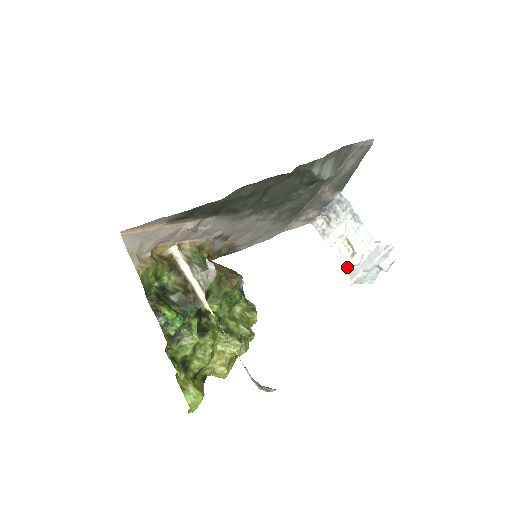
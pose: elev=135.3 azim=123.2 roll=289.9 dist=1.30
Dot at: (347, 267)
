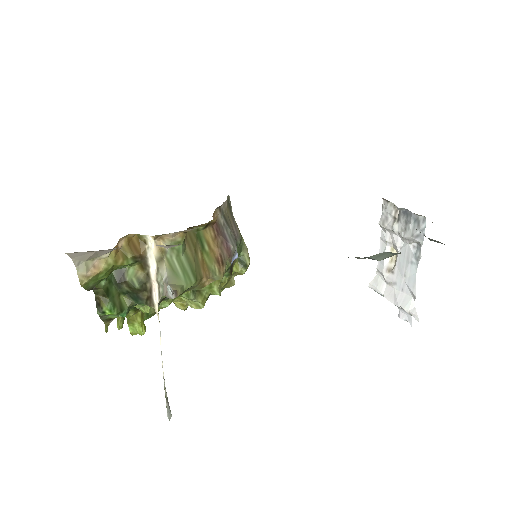
Dot at: (378, 270)
